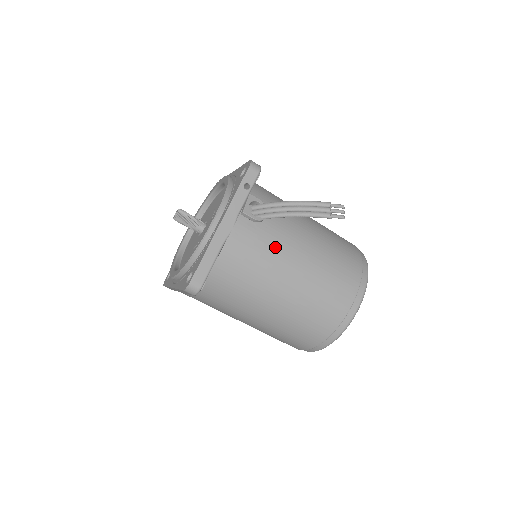
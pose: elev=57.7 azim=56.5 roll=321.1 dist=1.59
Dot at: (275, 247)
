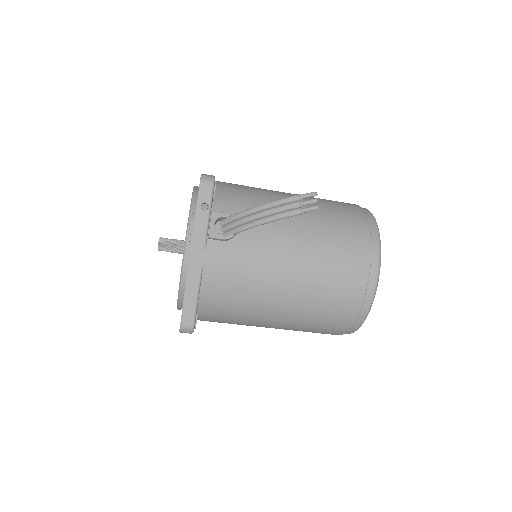
Dot at: (258, 258)
